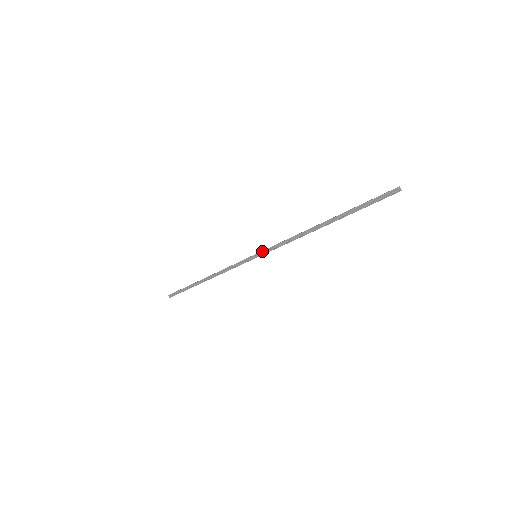
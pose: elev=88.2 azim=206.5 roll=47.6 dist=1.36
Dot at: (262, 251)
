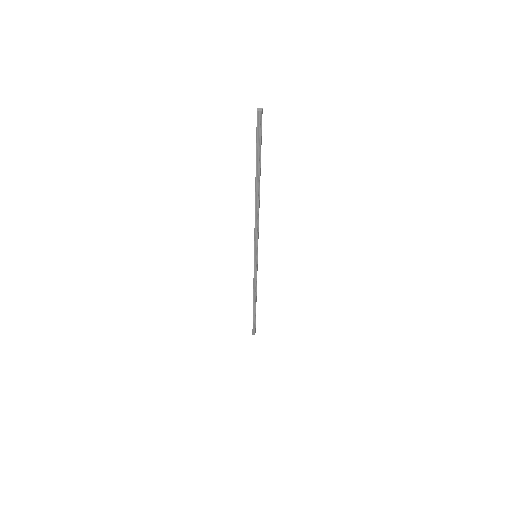
Dot at: (254, 250)
